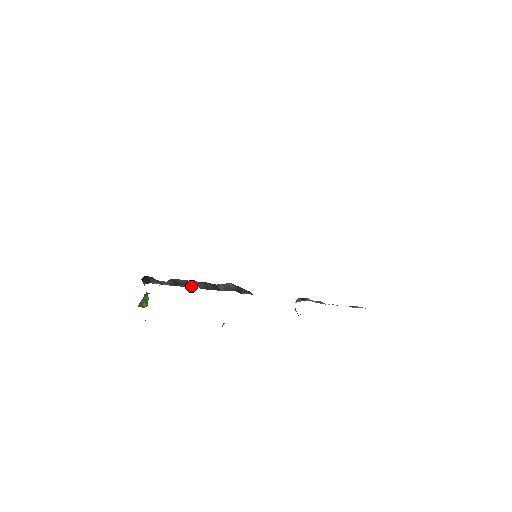
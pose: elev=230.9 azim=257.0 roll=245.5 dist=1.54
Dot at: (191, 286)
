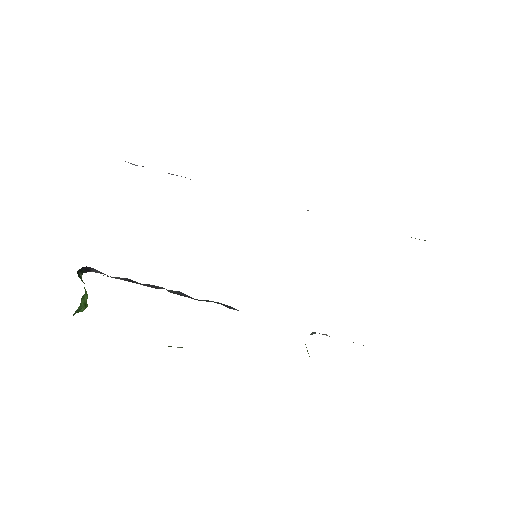
Dot at: (154, 287)
